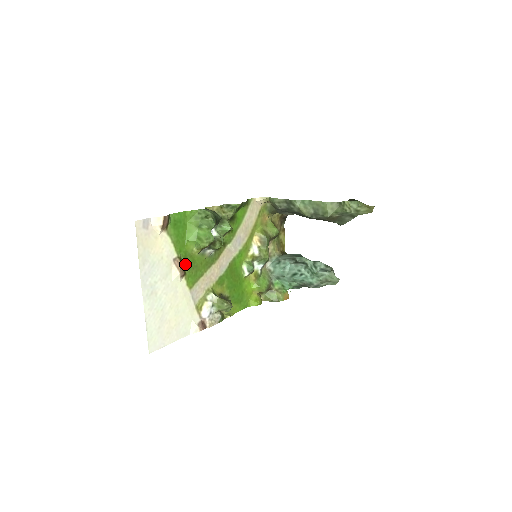
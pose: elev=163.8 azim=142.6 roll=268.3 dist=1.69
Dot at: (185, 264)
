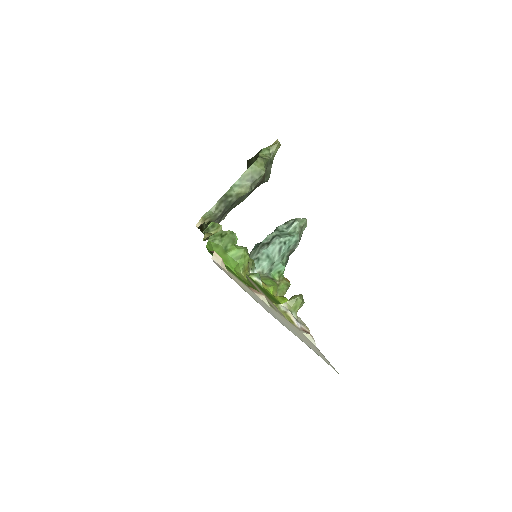
Dot at: occluded
